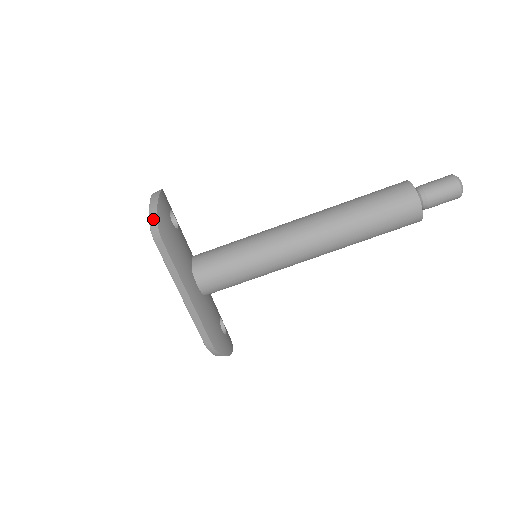
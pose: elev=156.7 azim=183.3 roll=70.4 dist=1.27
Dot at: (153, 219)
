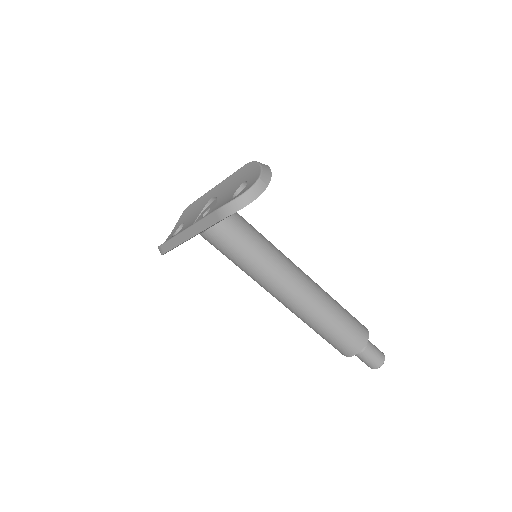
Dot at: (234, 207)
